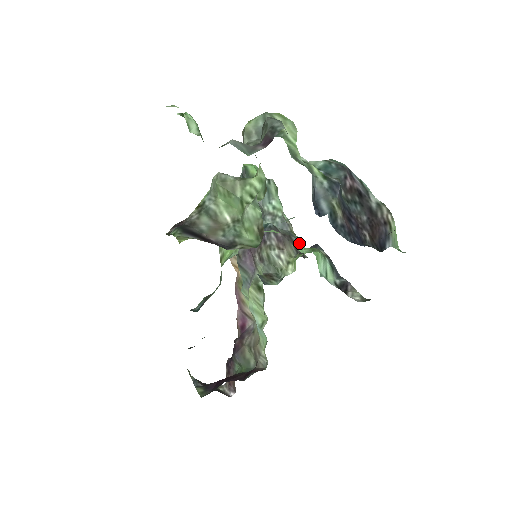
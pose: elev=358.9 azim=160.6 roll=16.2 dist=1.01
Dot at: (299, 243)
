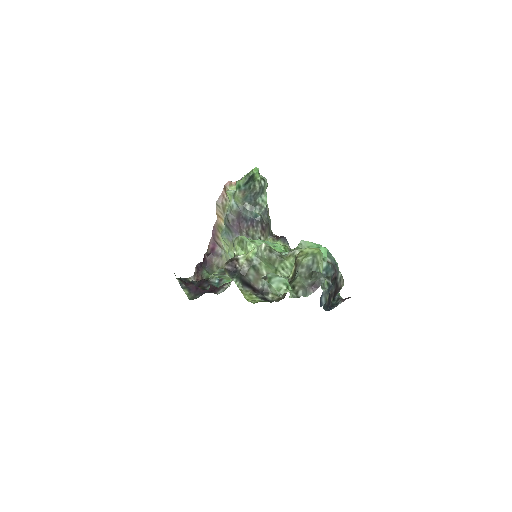
Dot at: occluded
